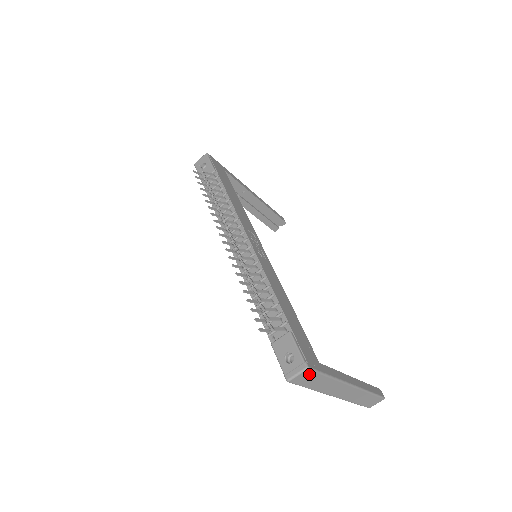
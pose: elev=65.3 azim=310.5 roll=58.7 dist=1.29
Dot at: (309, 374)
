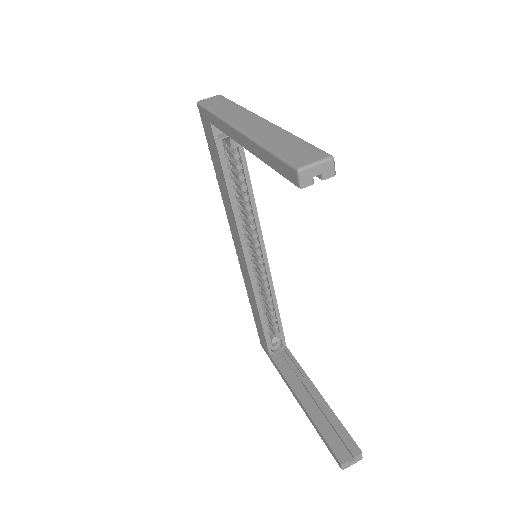
Dot at: (218, 99)
